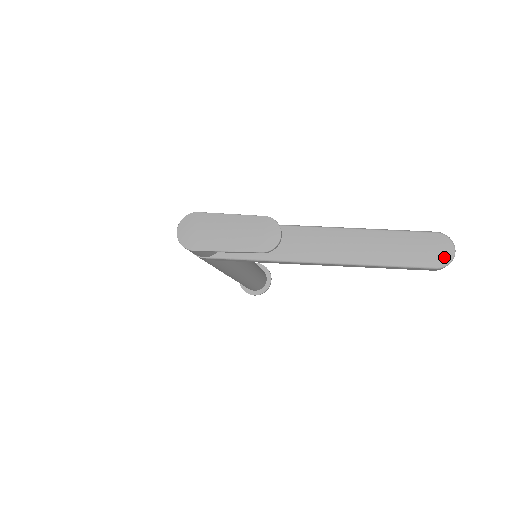
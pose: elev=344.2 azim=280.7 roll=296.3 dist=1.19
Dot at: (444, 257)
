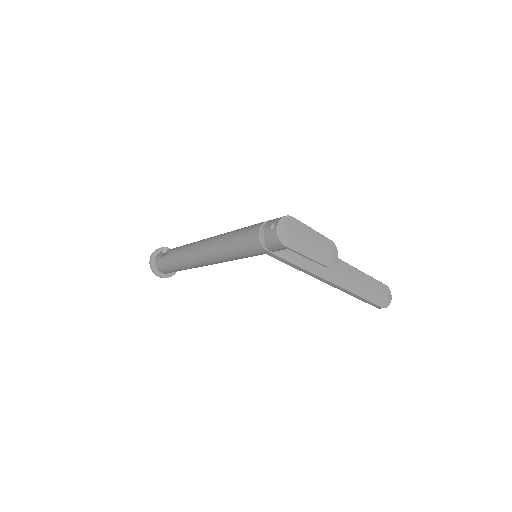
Dot at: (387, 302)
